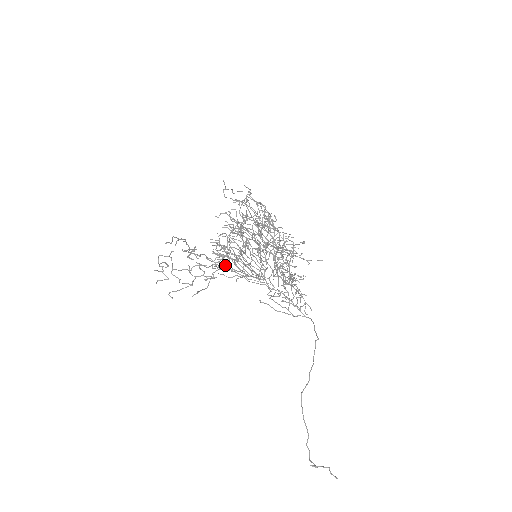
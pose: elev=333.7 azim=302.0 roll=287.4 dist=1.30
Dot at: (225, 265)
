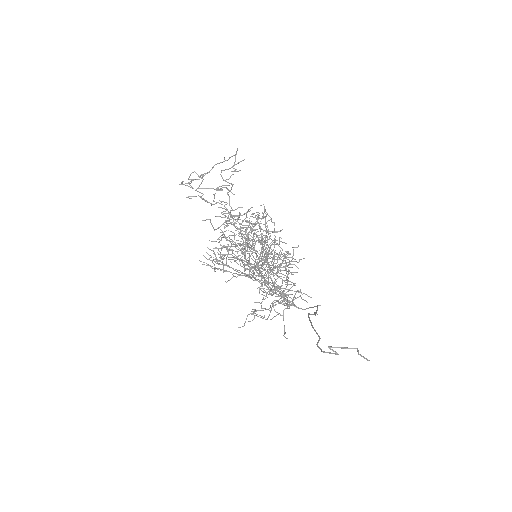
Dot at: occluded
